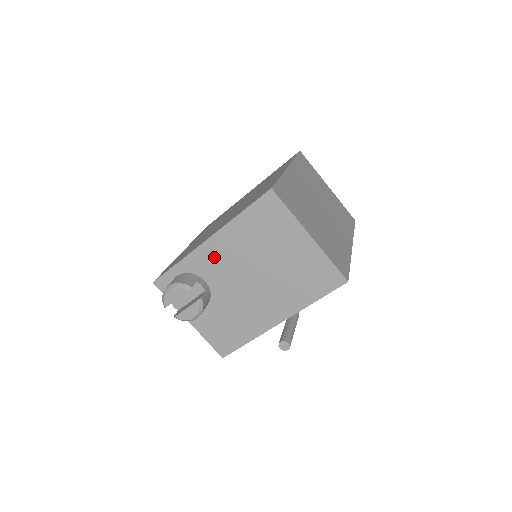
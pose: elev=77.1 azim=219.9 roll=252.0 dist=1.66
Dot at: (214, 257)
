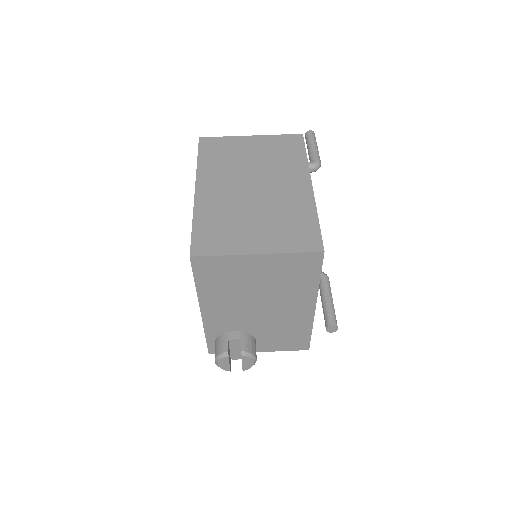
Dot at: (219, 316)
